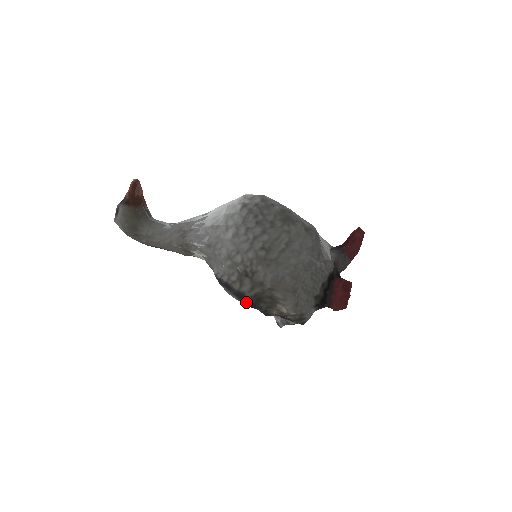
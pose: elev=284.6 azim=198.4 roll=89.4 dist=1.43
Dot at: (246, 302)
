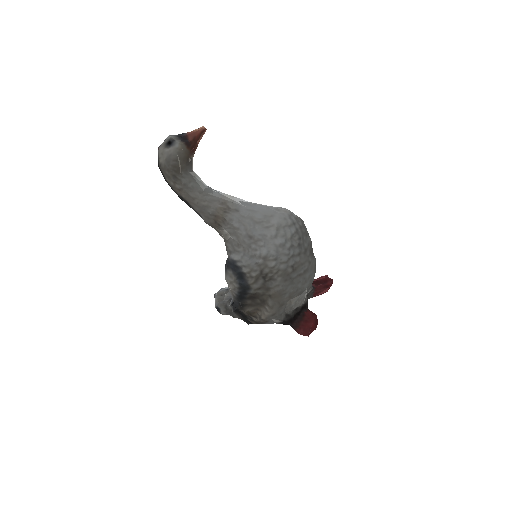
Dot at: (241, 293)
